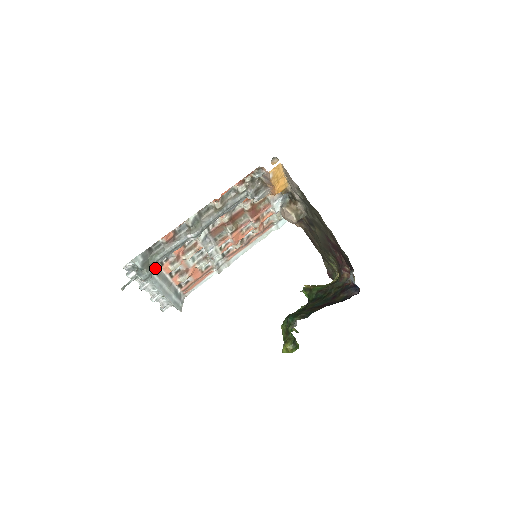
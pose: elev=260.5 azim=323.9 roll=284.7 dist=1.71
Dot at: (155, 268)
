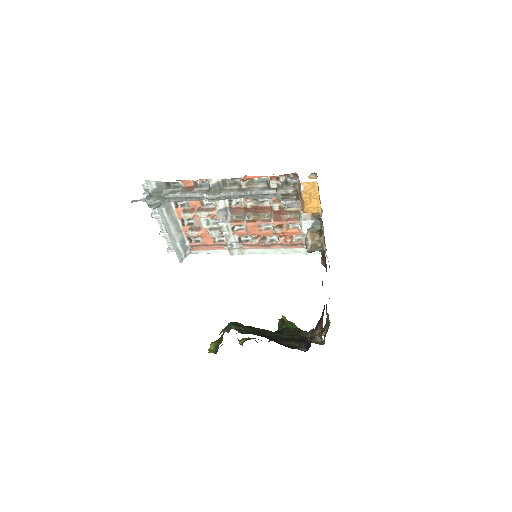
Dot at: (168, 205)
